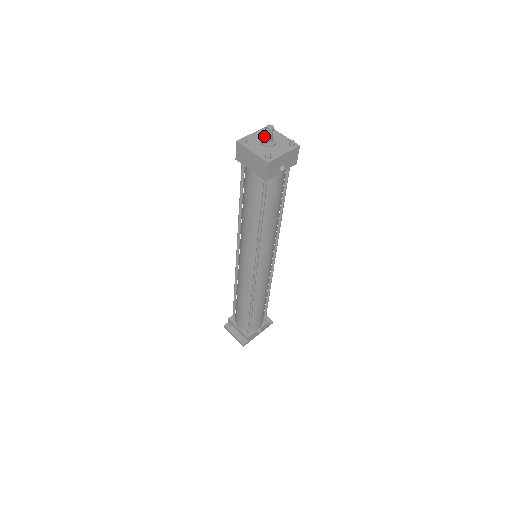
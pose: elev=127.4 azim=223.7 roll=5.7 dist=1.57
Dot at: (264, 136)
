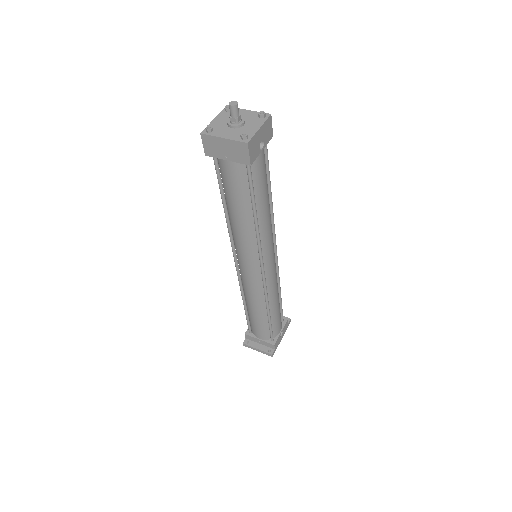
Dot at: (229, 117)
